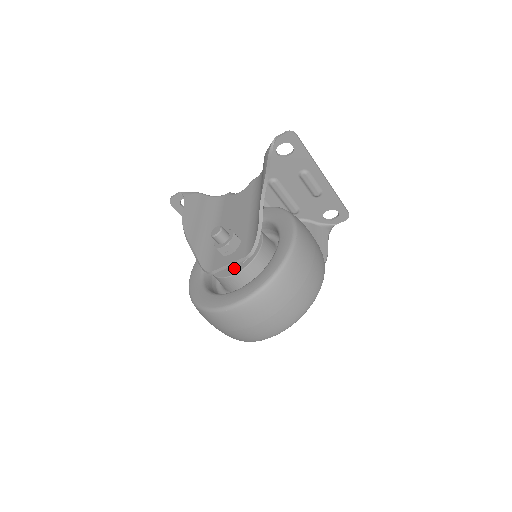
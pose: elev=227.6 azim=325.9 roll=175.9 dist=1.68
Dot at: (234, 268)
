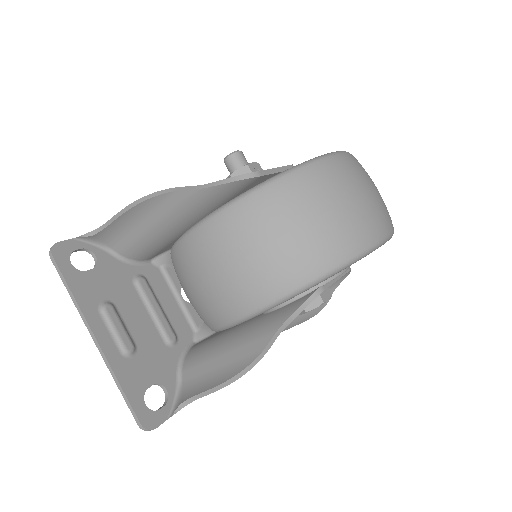
Dot at: occluded
